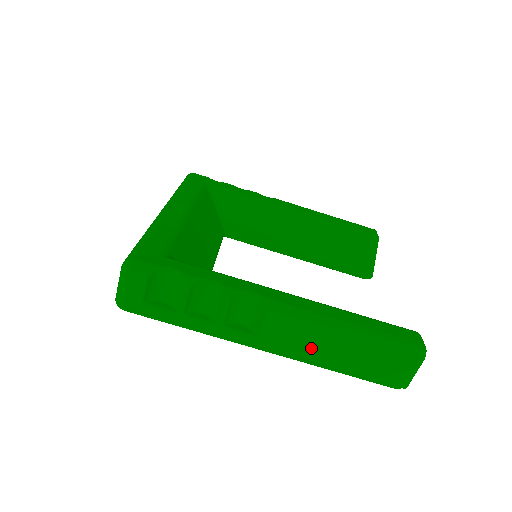
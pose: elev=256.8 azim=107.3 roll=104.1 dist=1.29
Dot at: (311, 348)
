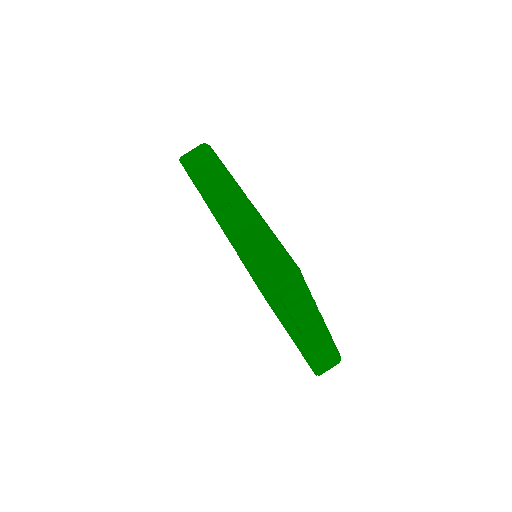
Dot at: (314, 348)
